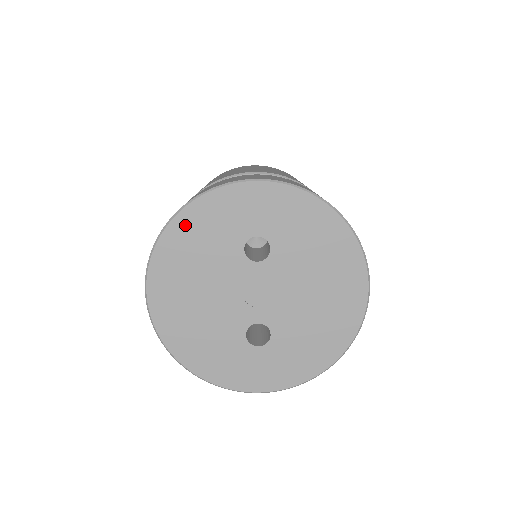
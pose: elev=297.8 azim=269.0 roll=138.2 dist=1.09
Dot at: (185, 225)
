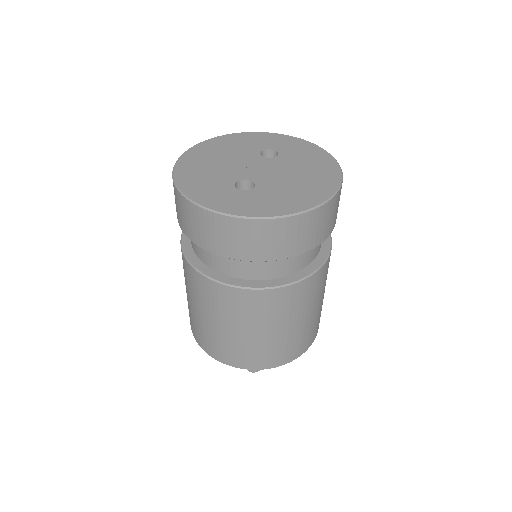
Dot at: (231, 138)
